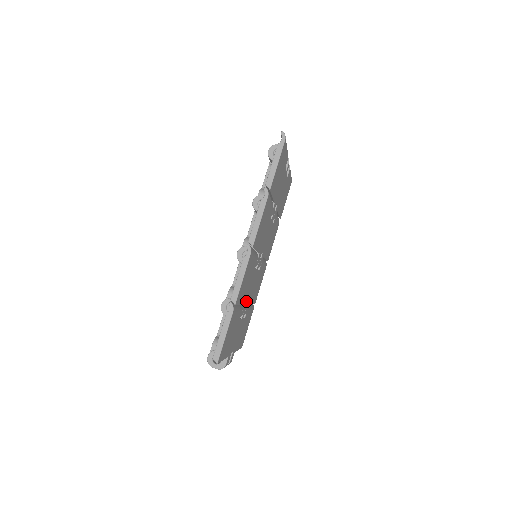
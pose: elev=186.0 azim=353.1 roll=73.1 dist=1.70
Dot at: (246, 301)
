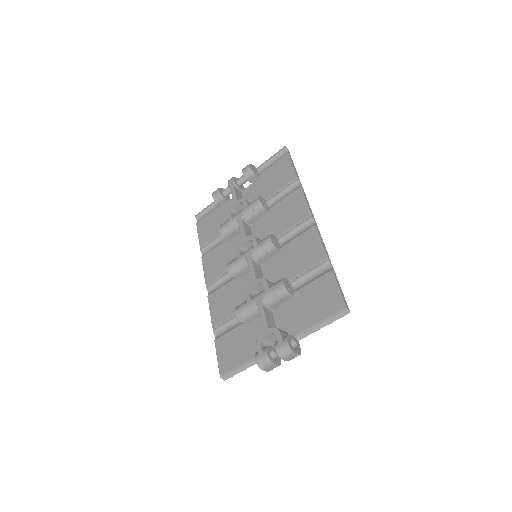
Dot at: occluded
